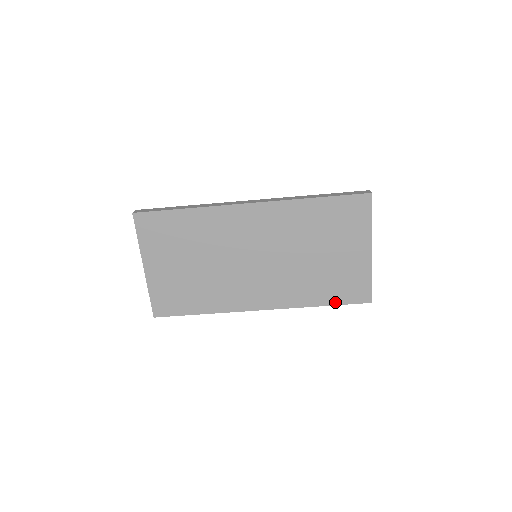
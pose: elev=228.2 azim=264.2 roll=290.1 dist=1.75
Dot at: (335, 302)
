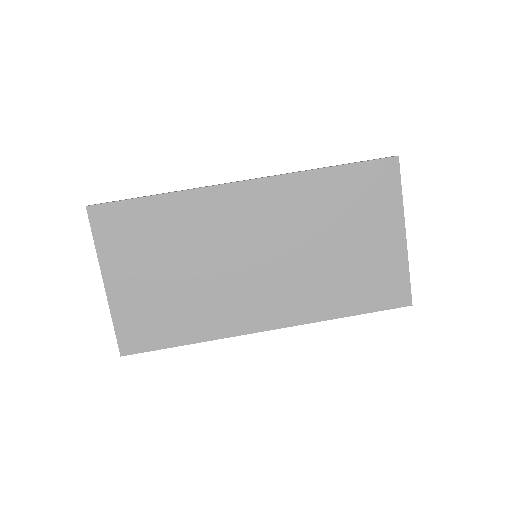
Dot at: (365, 309)
